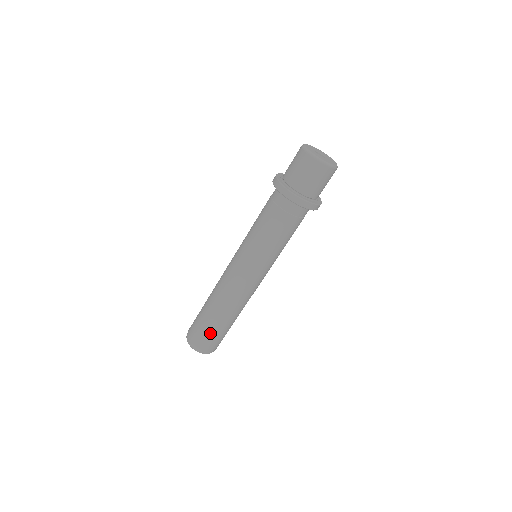
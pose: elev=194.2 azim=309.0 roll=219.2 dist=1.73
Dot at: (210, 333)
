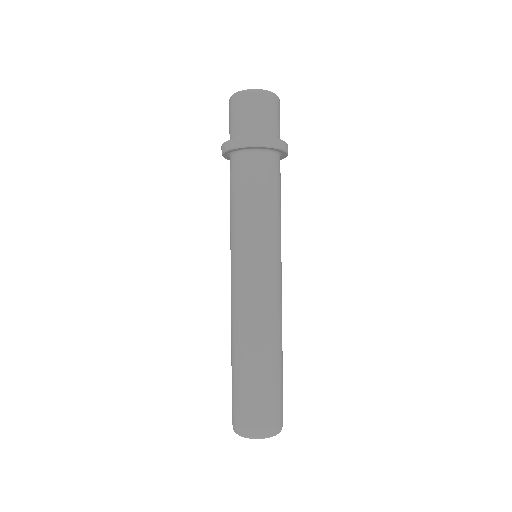
Dot at: (252, 394)
